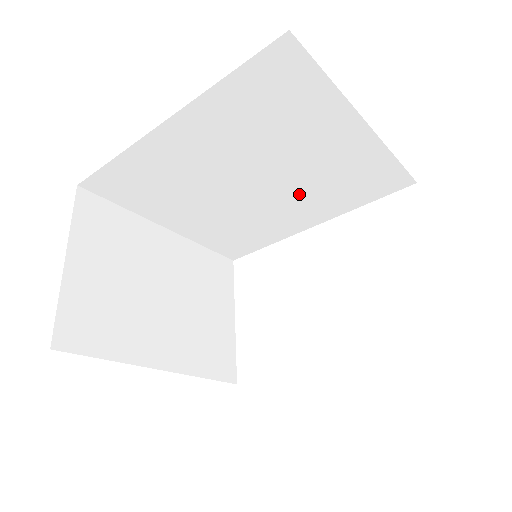
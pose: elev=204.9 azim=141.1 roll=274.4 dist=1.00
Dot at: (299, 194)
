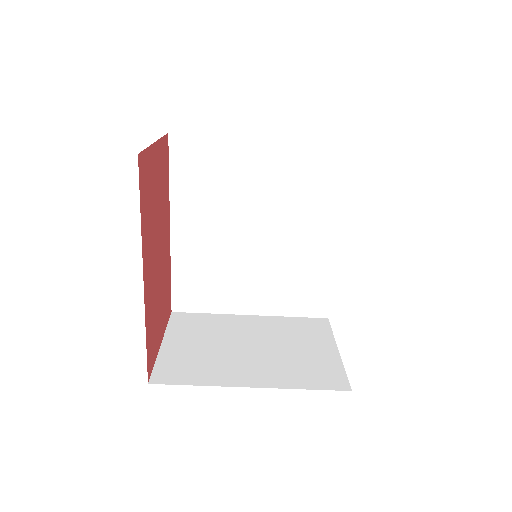
Dot at: (292, 217)
